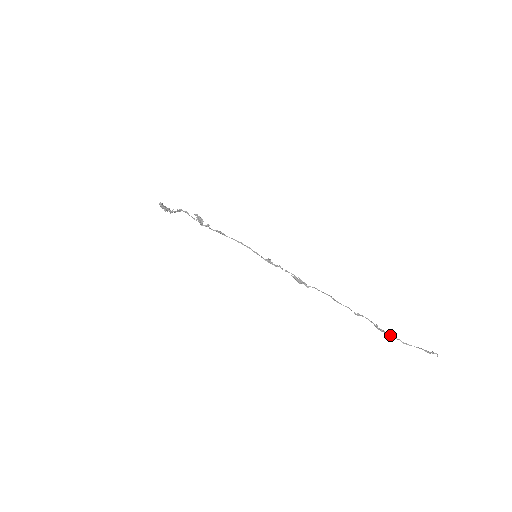
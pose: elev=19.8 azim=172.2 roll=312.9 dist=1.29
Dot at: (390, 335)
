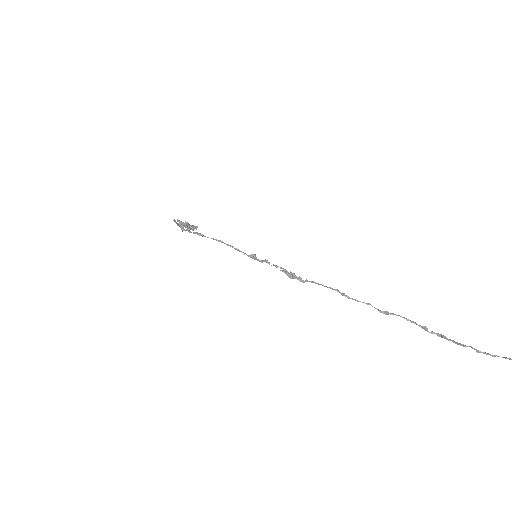
Dot at: (454, 341)
